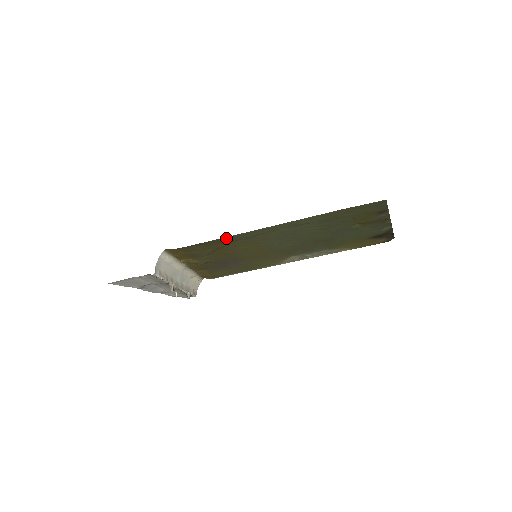
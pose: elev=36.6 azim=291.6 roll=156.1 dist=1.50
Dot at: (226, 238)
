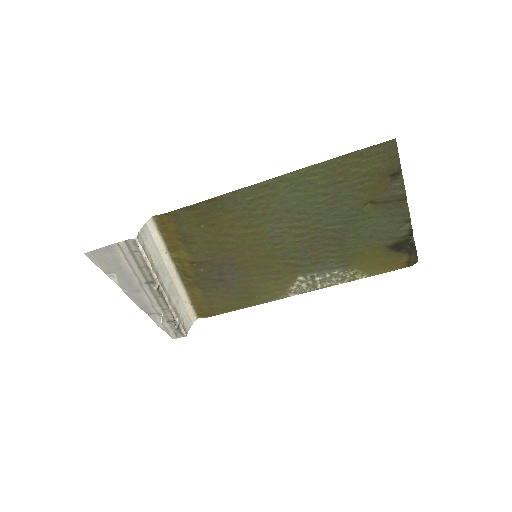
Dot at: (221, 199)
